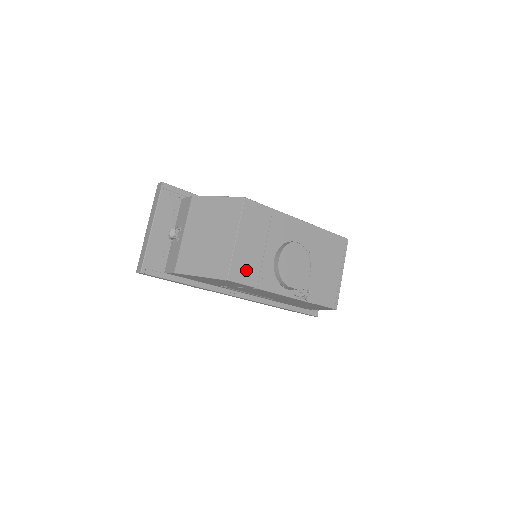
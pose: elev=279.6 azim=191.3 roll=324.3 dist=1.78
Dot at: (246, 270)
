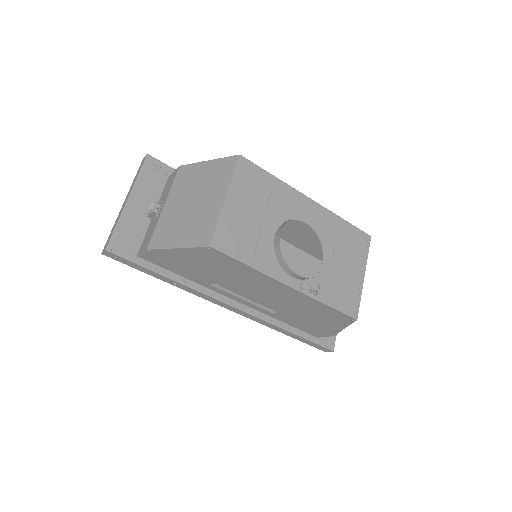
Dot at: (237, 240)
